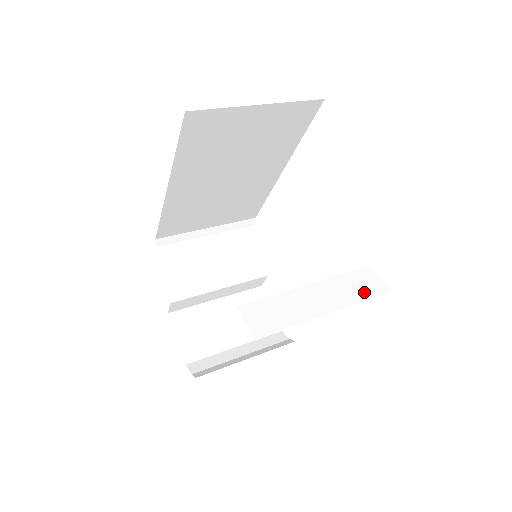
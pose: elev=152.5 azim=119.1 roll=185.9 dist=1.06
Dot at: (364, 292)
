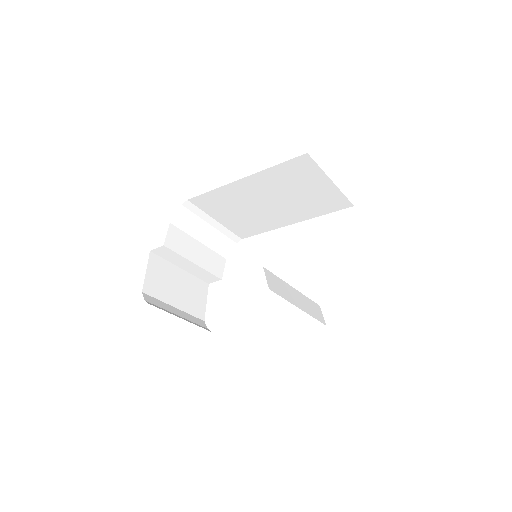
Dot at: (316, 315)
